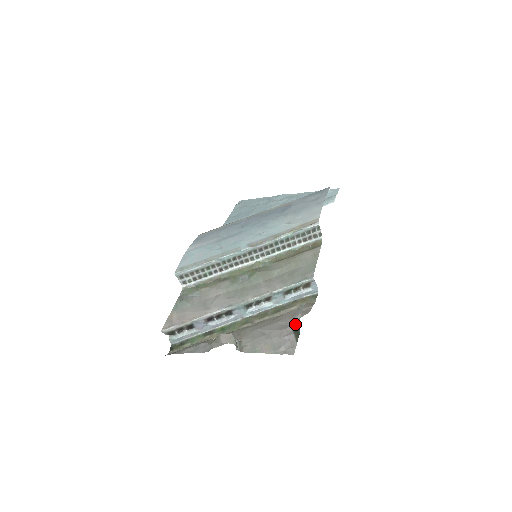
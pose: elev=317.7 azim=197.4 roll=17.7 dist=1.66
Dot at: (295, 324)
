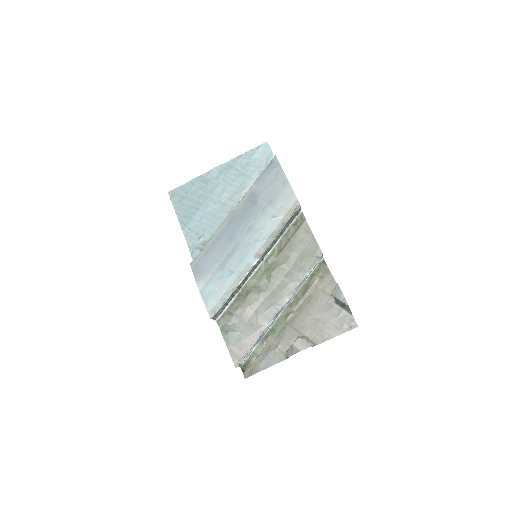
Dot at: (338, 301)
